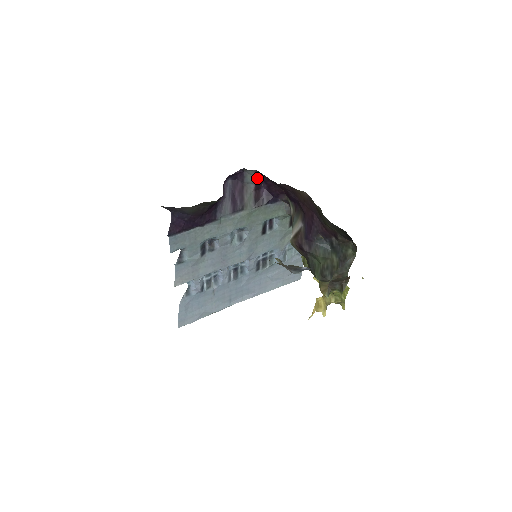
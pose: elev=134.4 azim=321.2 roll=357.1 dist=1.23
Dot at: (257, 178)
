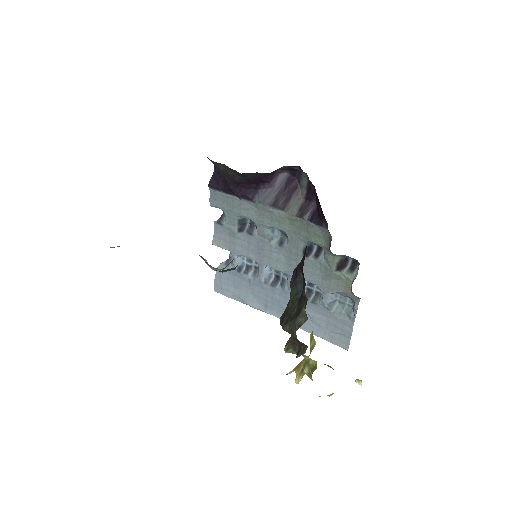
Dot at: (309, 185)
